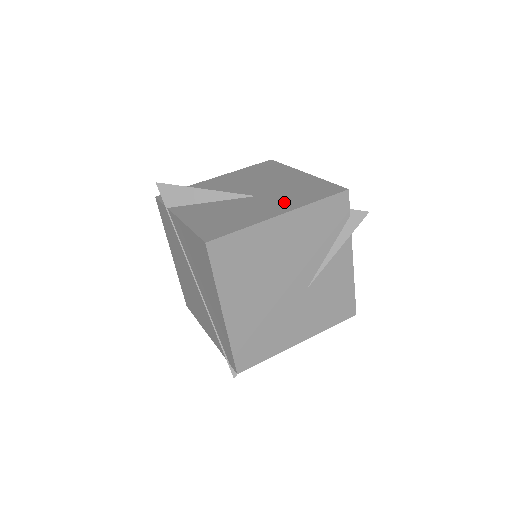
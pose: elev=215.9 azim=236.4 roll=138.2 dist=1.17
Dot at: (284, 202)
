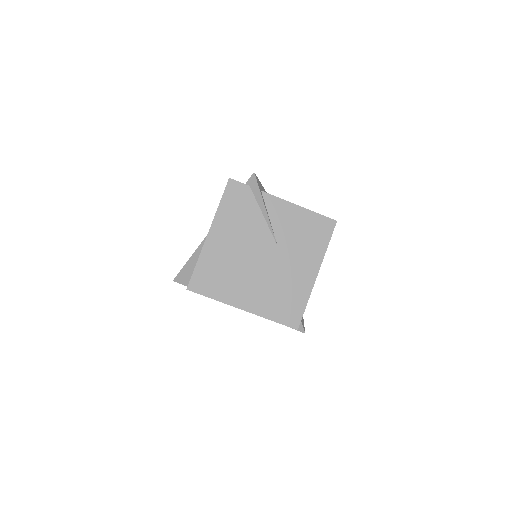
Dot at: occluded
